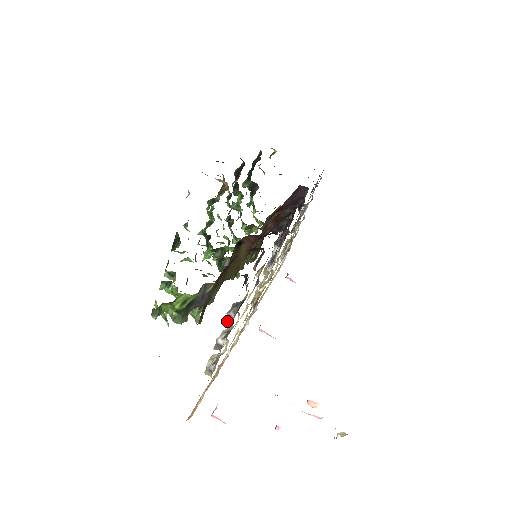
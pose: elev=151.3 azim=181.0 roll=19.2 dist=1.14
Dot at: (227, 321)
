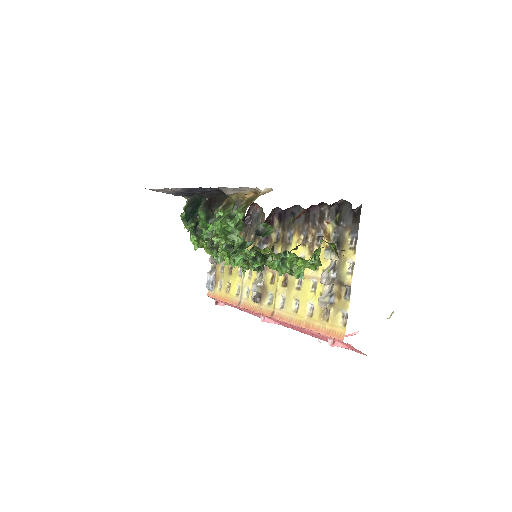
Dot at: (334, 258)
